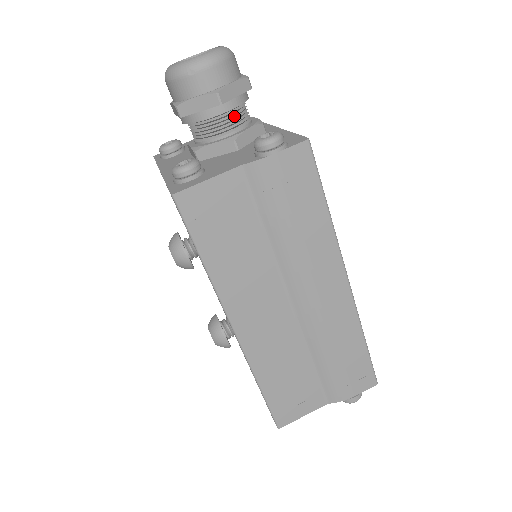
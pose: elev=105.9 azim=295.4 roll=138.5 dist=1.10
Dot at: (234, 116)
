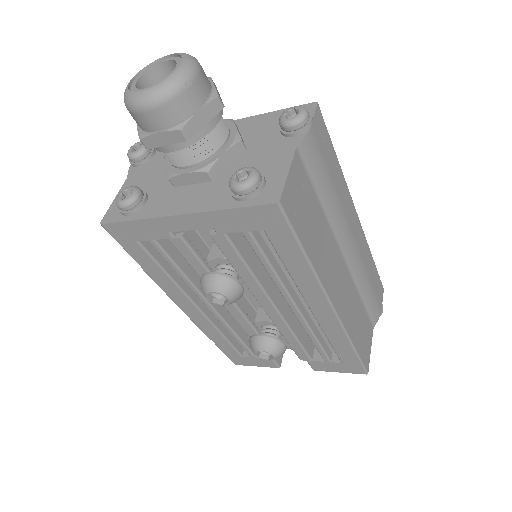
Dot at: (220, 120)
